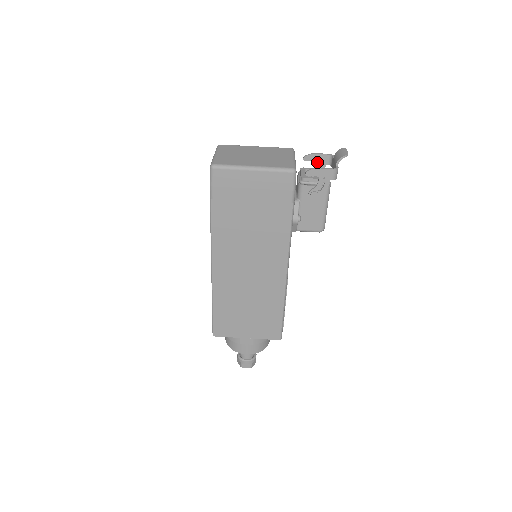
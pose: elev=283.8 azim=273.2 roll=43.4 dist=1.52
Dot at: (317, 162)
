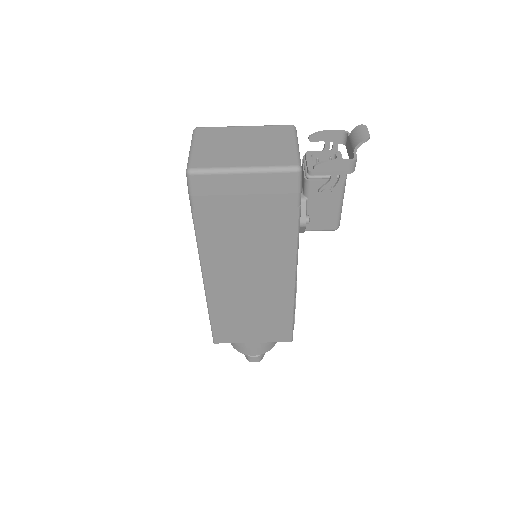
Dot at: (327, 142)
